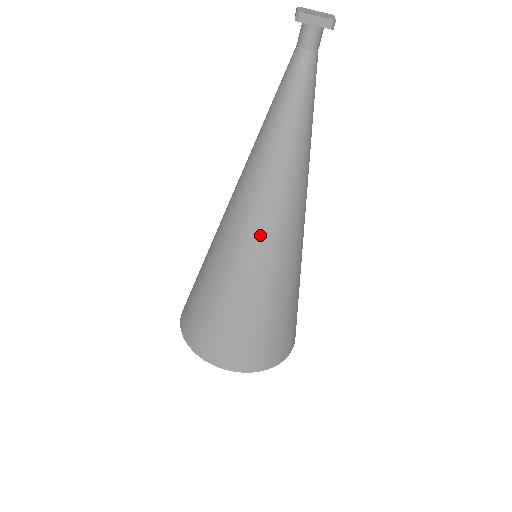
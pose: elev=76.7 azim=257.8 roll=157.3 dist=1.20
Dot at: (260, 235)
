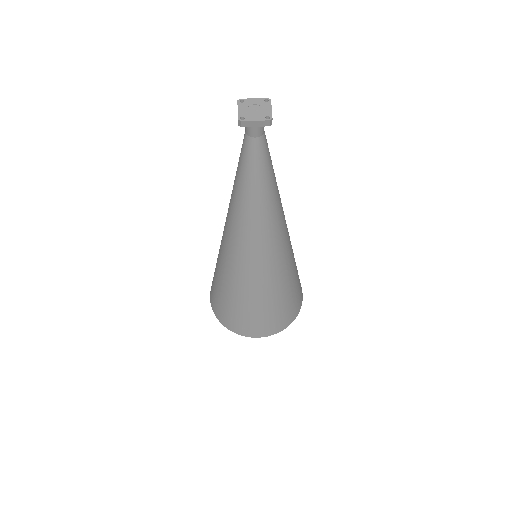
Dot at: (254, 259)
